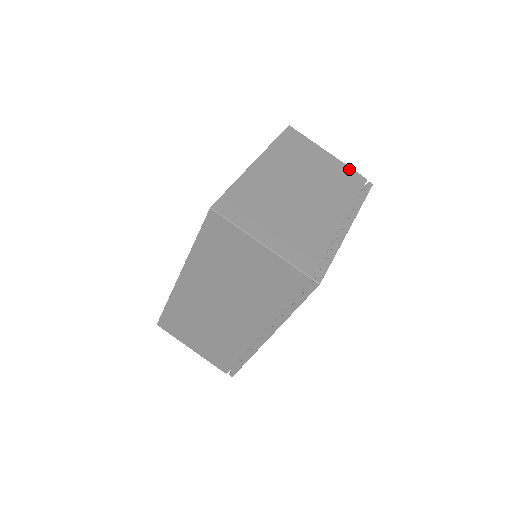
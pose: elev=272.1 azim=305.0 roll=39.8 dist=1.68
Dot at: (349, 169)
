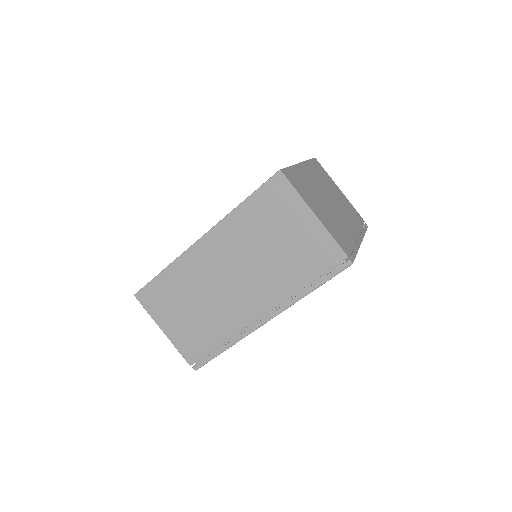
Dot at: (354, 208)
